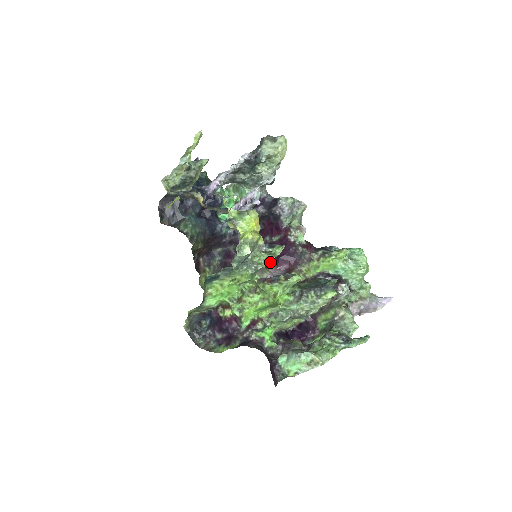
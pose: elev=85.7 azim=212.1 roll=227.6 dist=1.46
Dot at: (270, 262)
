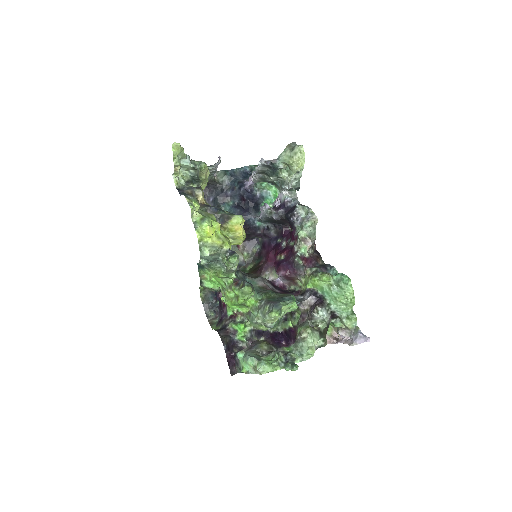
Dot at: (275, 264)
